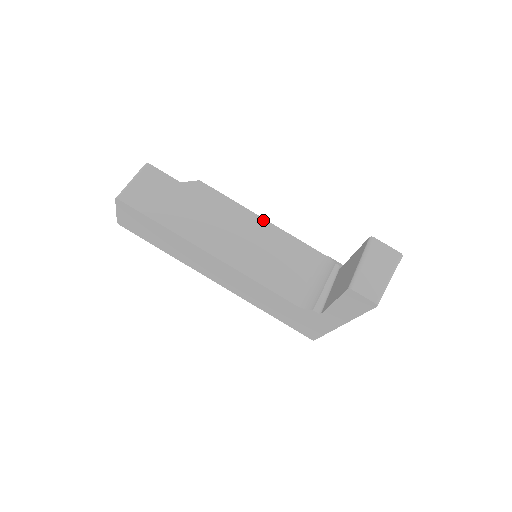
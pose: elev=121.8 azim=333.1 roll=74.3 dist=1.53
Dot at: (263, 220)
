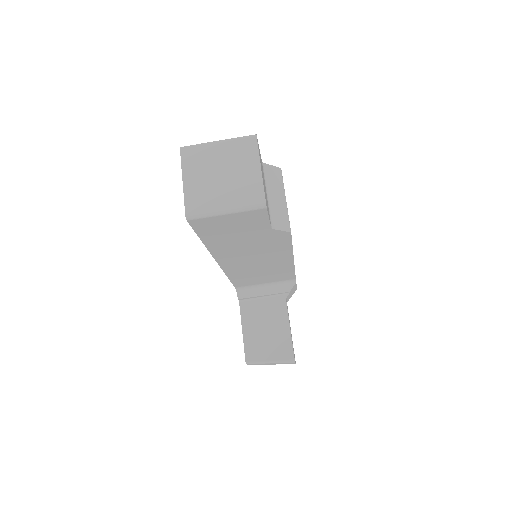
Dot at: (292, 261)
